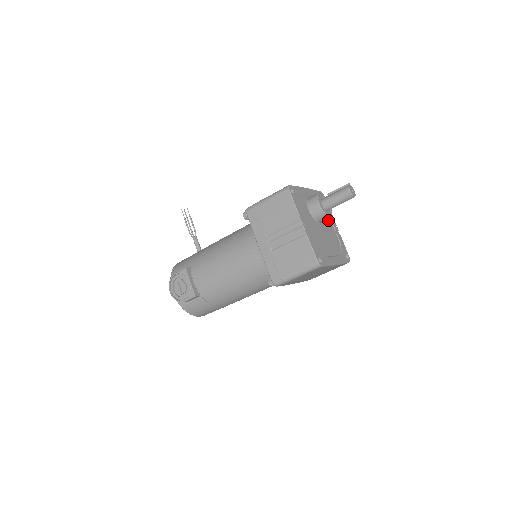
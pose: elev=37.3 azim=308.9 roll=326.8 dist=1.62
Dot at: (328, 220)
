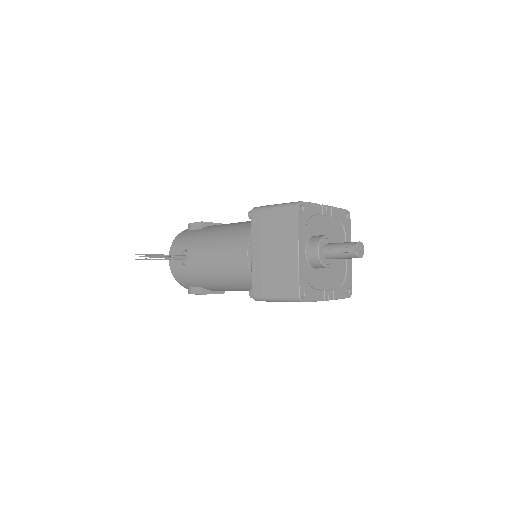
Dot at: (321, 223)
